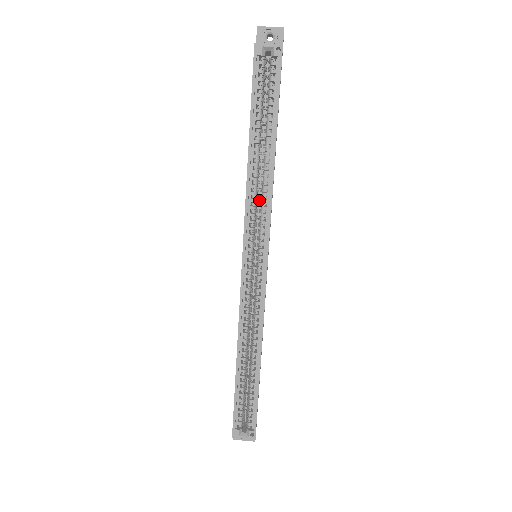
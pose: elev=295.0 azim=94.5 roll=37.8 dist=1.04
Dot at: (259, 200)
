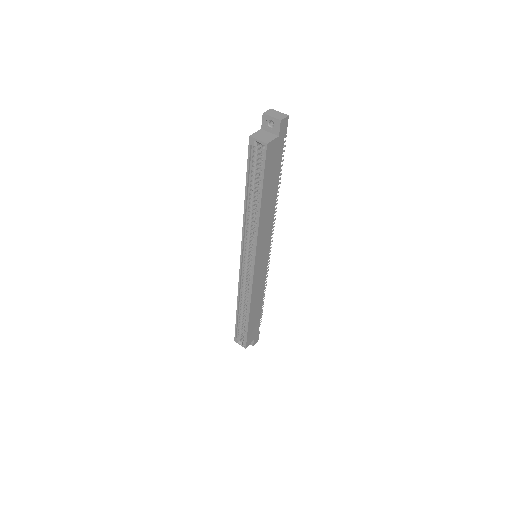
Dot at: occluded
